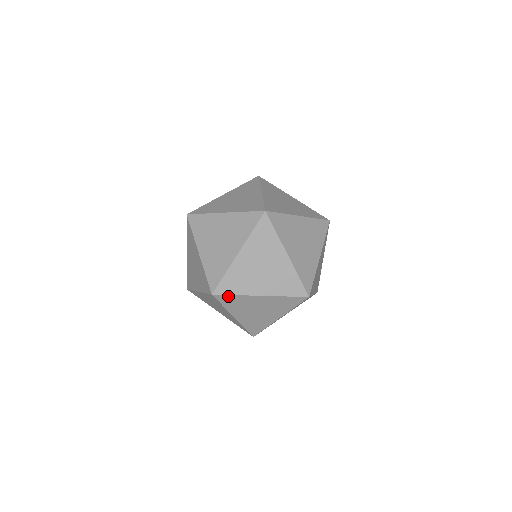
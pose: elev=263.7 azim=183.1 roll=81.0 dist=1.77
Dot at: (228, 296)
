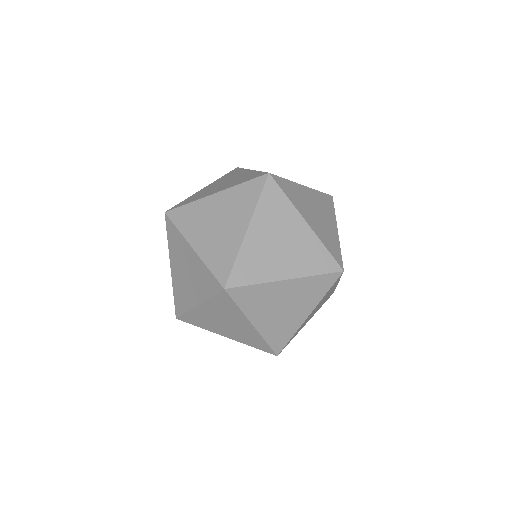
Dot at: (232, 301)
